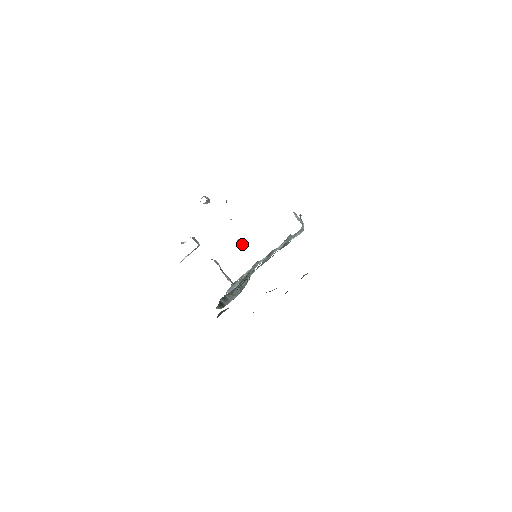
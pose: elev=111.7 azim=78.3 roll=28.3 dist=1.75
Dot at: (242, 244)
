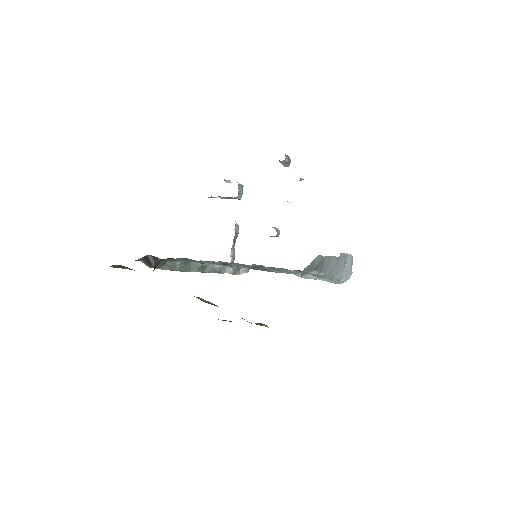
Dot at: (276, 236)
